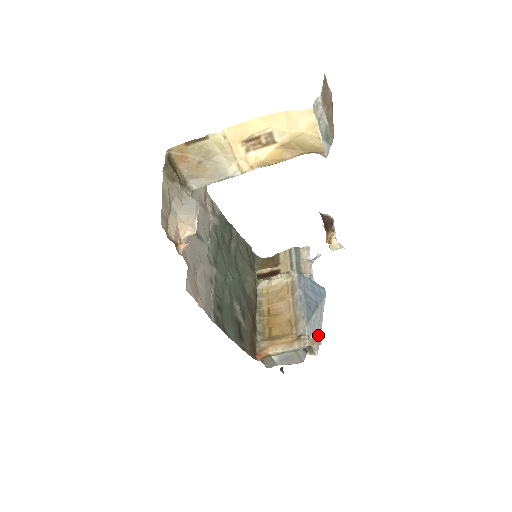
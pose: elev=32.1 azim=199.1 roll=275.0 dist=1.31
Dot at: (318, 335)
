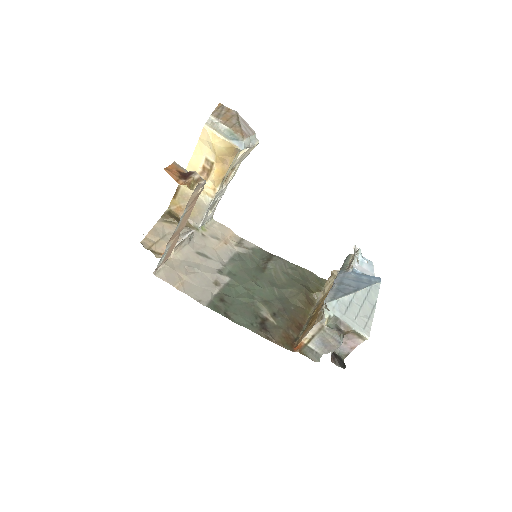
Dot at: (365, 318)
